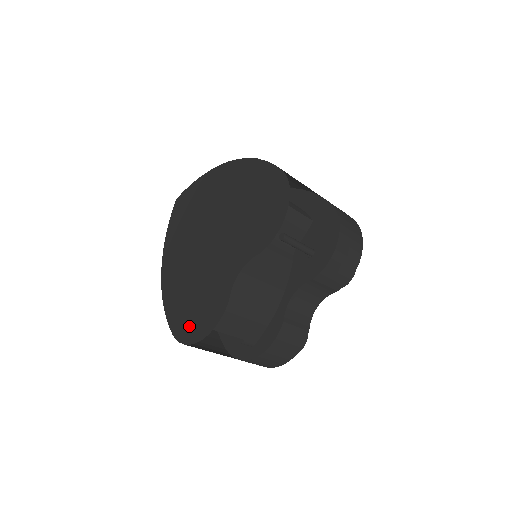
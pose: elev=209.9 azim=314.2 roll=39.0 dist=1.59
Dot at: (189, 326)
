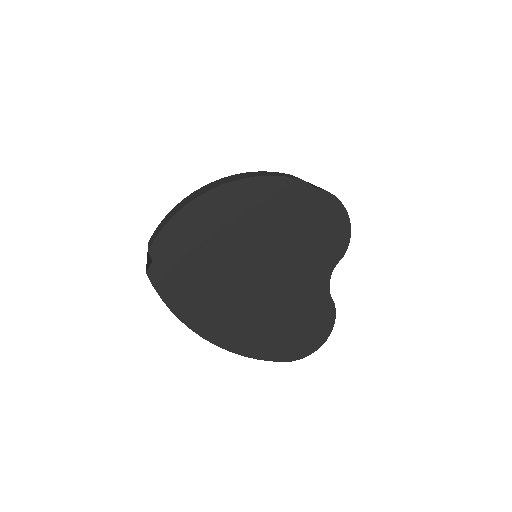
Dot at: (302, 344)
